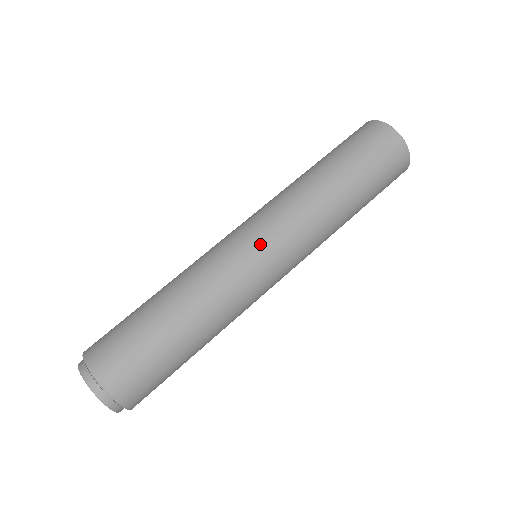
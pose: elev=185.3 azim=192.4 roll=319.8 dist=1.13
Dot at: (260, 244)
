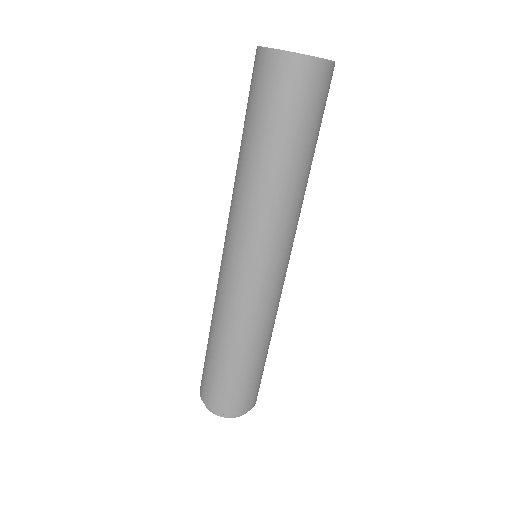
Dot at: (241, 264)
